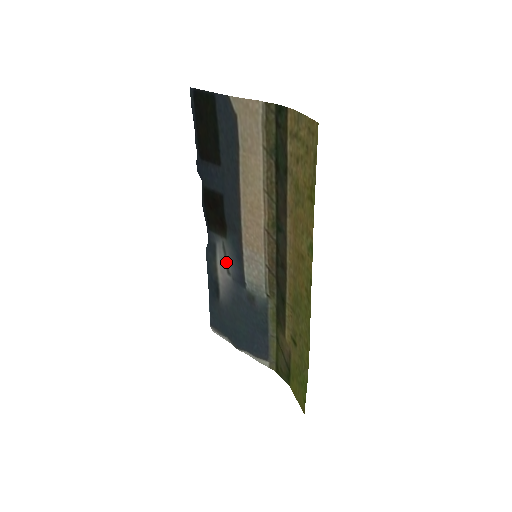
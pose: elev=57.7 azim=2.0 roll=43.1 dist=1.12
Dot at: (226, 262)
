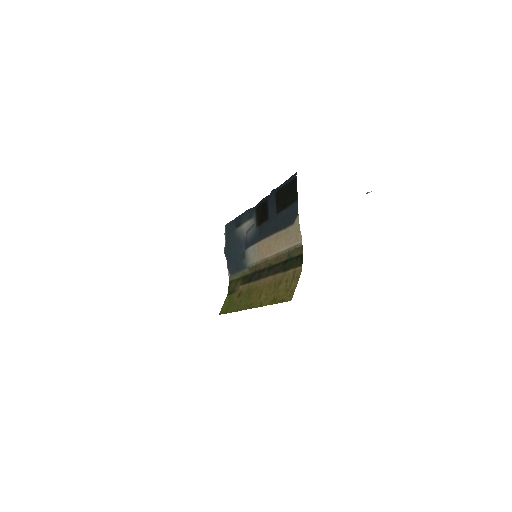
Dot at: (249, 229)
